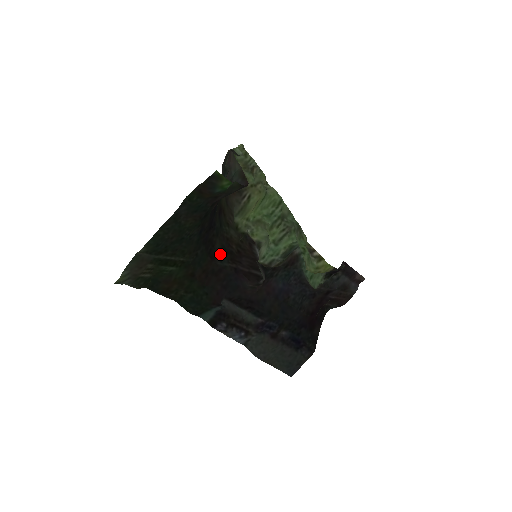
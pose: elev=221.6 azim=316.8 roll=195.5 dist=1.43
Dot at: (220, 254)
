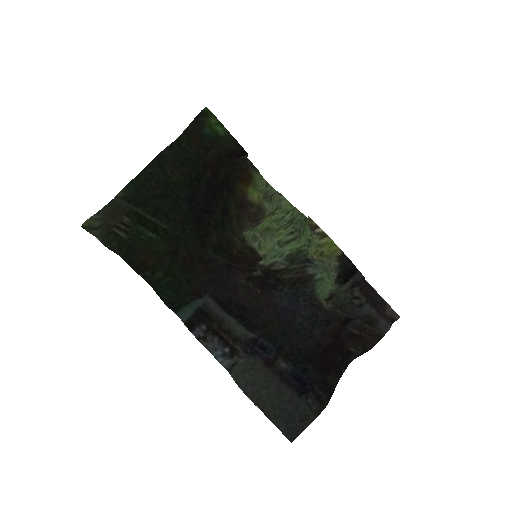
Dot at: (214, 247)
